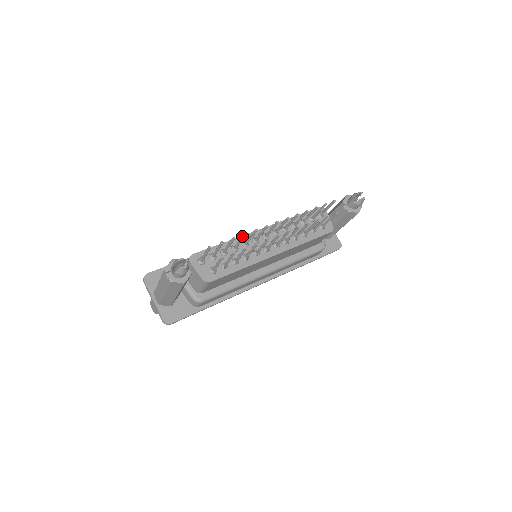
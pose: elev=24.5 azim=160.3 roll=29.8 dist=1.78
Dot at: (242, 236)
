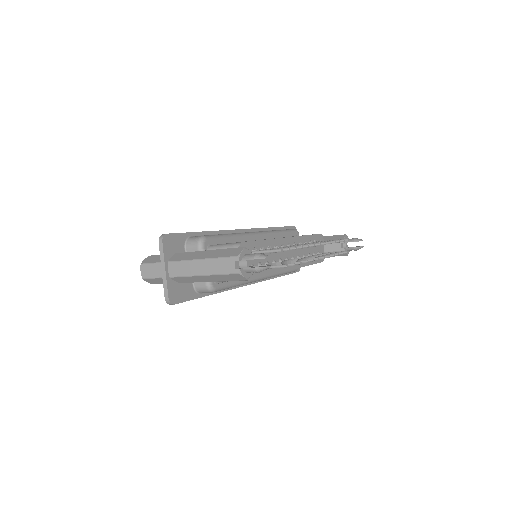
Dot at: (297, 247)
